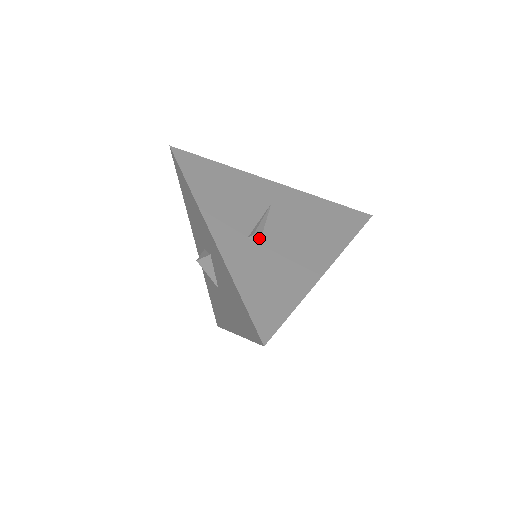
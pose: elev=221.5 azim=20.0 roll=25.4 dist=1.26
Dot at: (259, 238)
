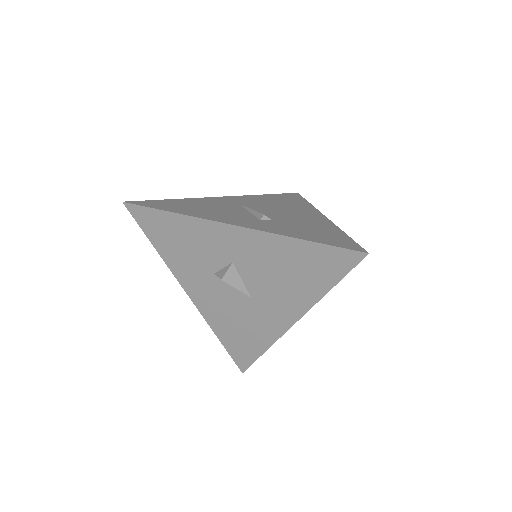
Dot at: (267, 217)
